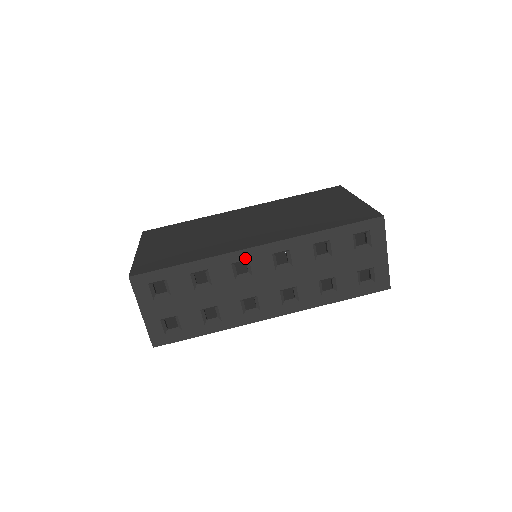
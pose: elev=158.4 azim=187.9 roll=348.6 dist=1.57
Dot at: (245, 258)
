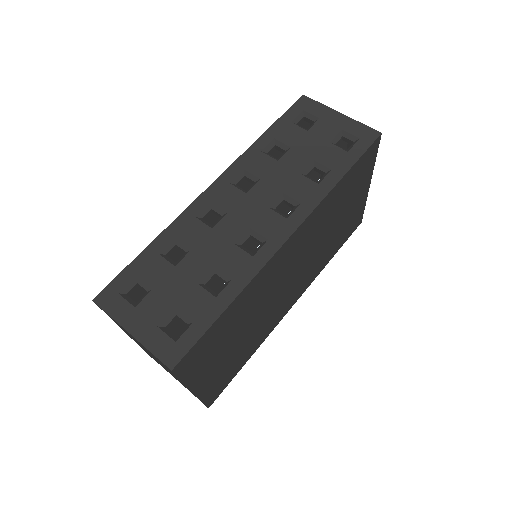
Dot at: (205, 204)
